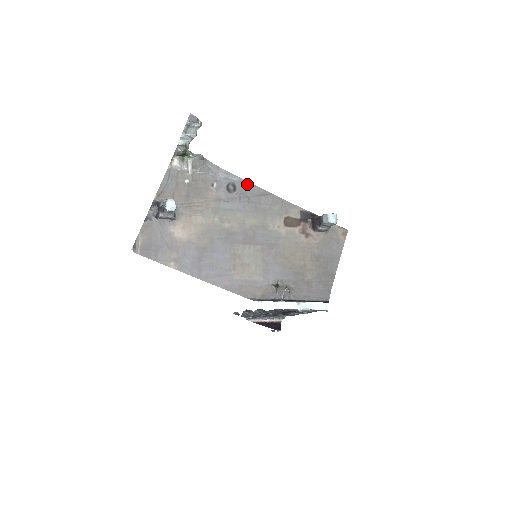
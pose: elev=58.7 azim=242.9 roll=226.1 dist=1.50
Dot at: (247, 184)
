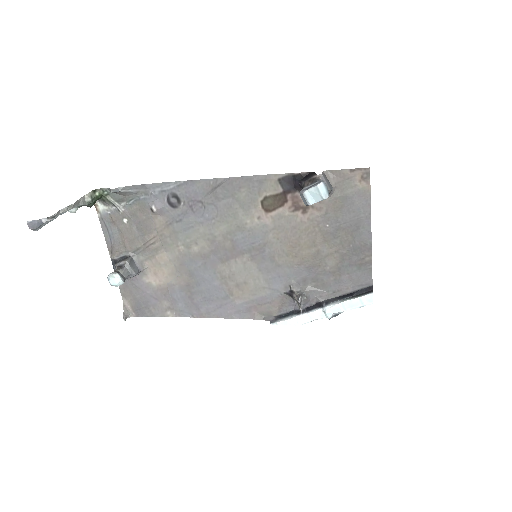
Dot at: (189, 184)
